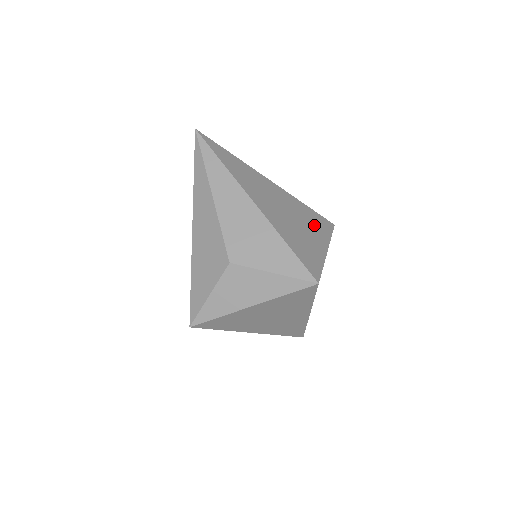
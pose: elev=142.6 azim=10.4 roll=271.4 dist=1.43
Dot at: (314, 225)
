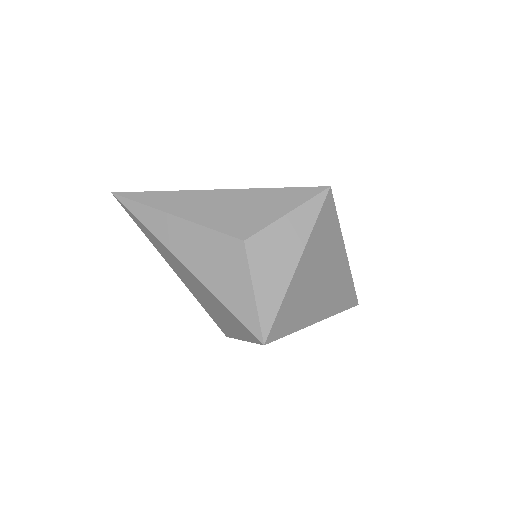
Dot at: occluded
